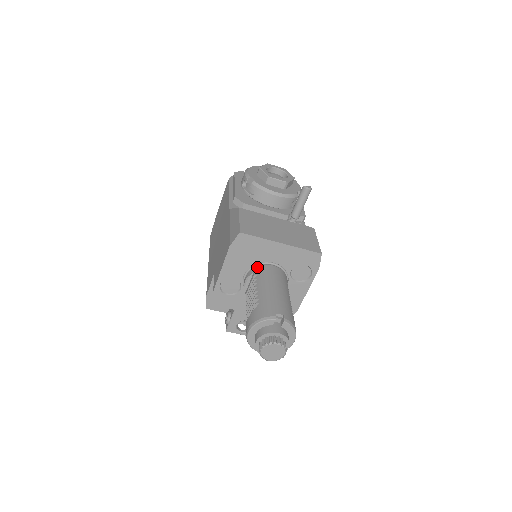
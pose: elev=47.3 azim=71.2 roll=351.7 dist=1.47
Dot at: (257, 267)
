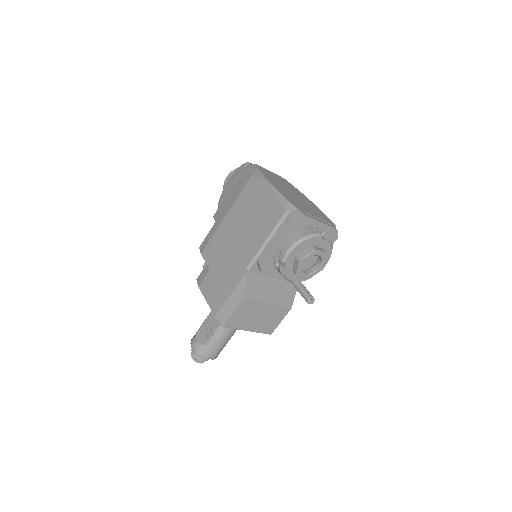
Dot at: occluded
